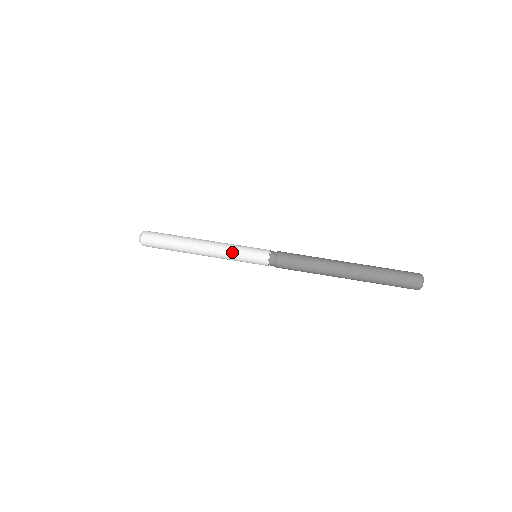
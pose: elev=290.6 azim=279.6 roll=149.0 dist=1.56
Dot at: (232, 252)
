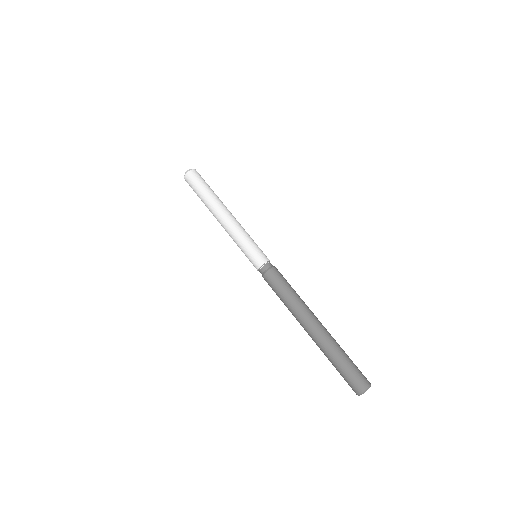
Dot at: (243, 235)
